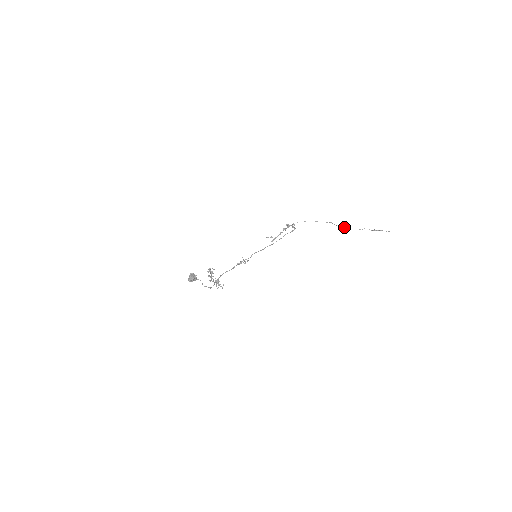
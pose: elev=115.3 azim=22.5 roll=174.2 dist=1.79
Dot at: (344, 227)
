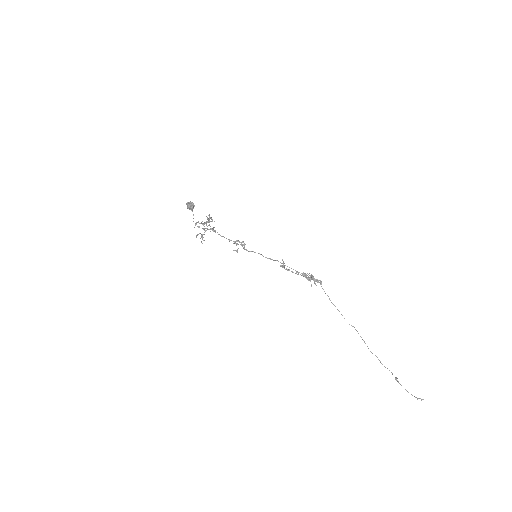
Dot at: occluded
